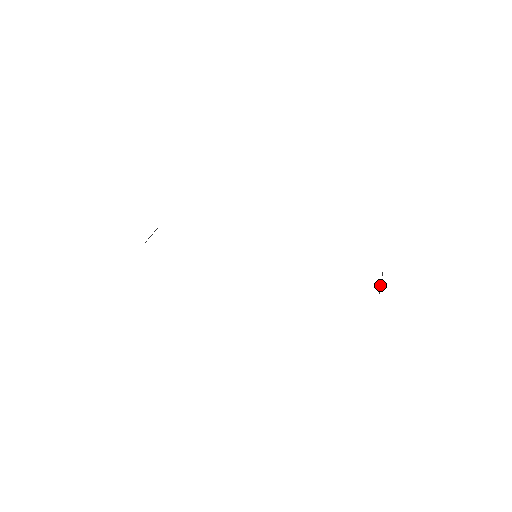
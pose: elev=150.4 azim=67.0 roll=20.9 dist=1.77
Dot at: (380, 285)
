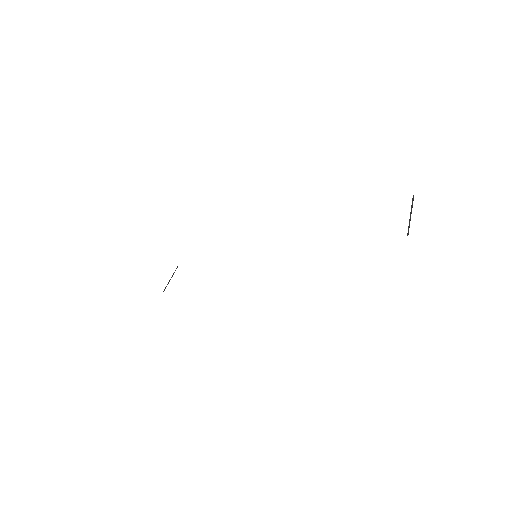
Dot at: (409, 220)
